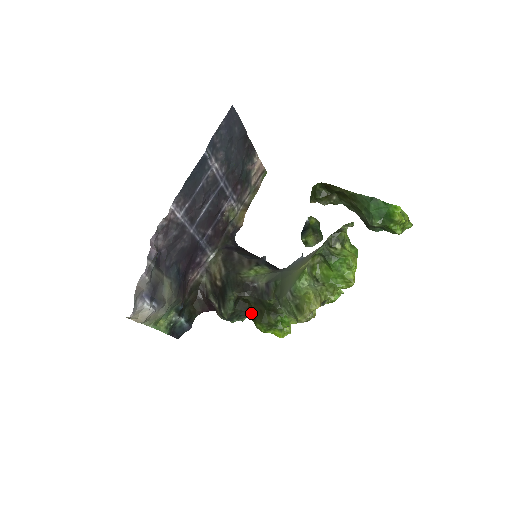
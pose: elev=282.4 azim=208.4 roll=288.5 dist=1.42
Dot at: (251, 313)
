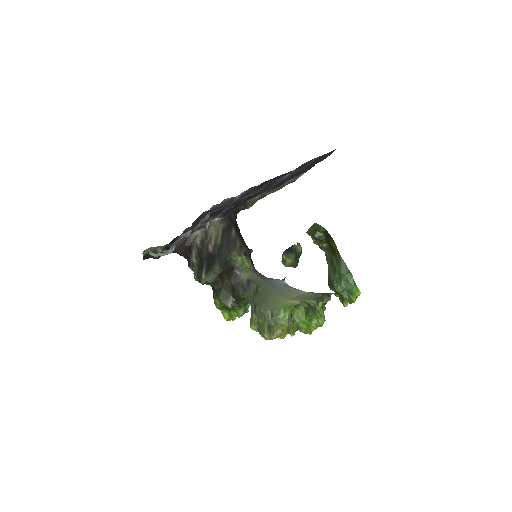
Dot at: (218, 288)
